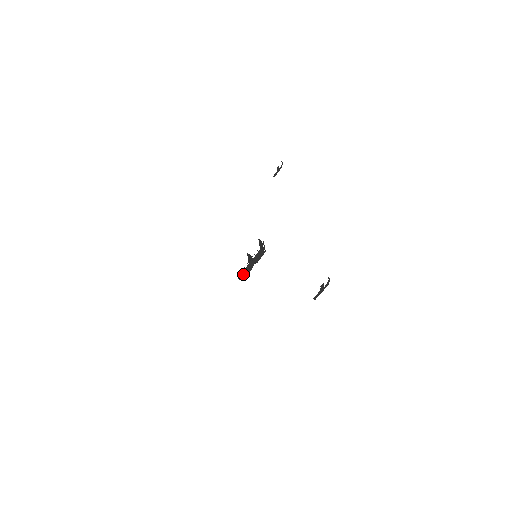
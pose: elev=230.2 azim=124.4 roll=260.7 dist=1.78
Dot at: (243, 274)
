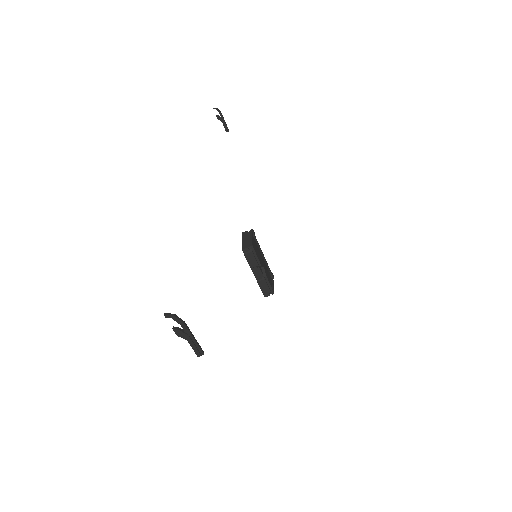
Dot at: (263, 289)
